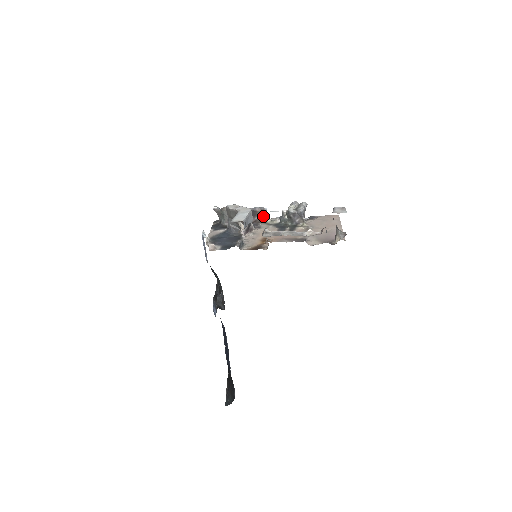
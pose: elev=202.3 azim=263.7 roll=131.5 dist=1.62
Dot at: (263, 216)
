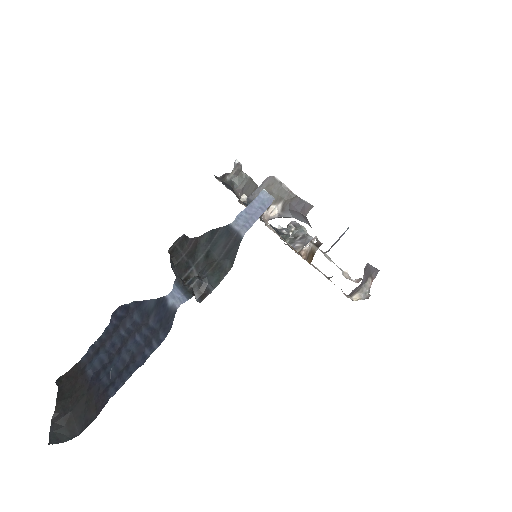
Dot at: occluded
